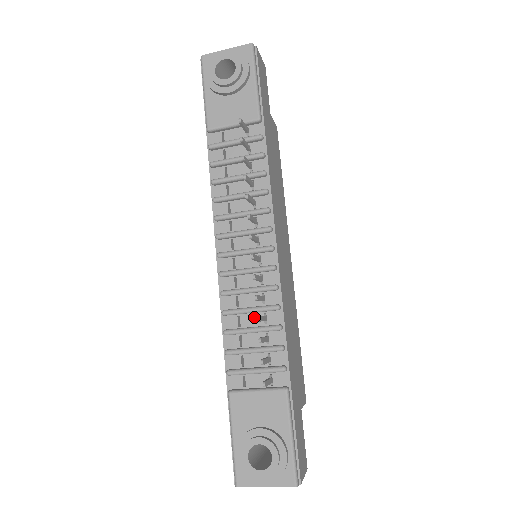
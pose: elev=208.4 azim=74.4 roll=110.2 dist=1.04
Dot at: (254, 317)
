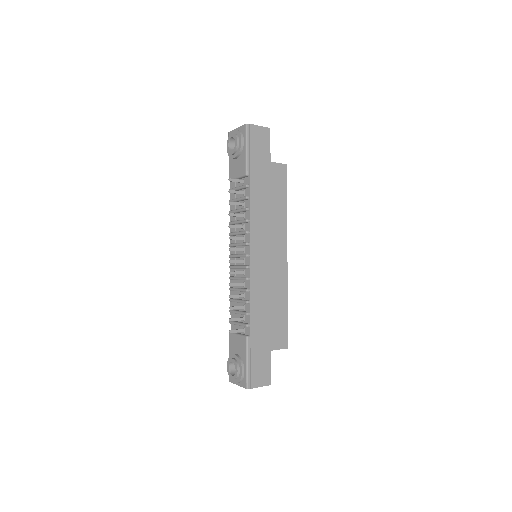
Dot at: occluded
